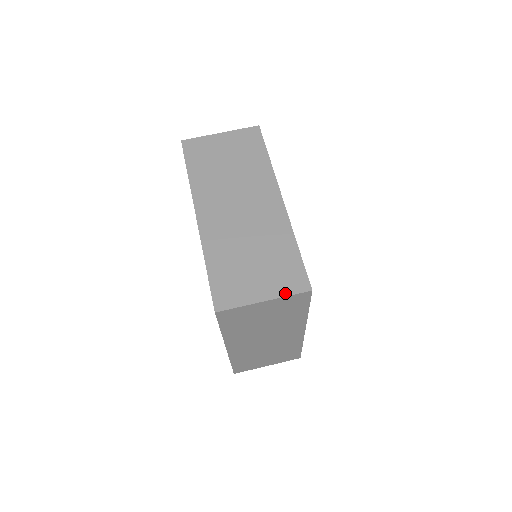
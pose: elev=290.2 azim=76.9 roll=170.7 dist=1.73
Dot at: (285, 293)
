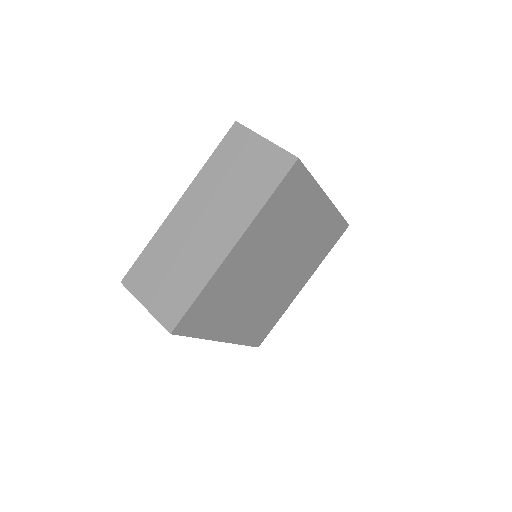
Dot at: (282, 148)
